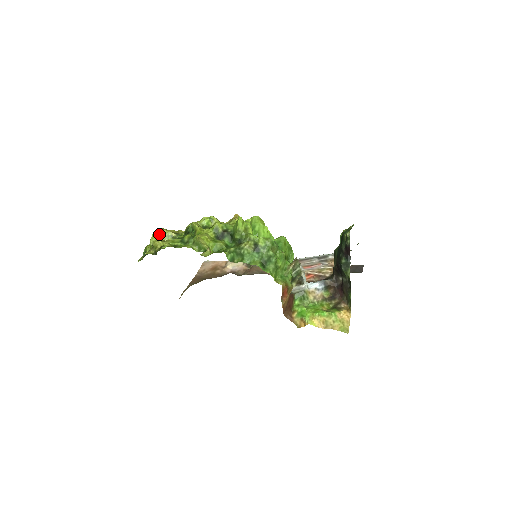
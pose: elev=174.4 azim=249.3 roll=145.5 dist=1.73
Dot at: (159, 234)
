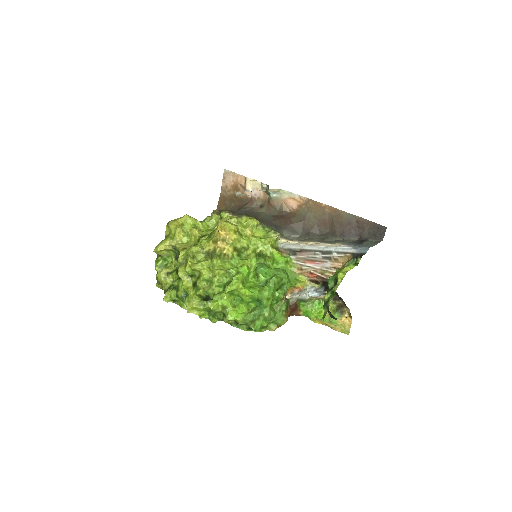
Dot at: (159, 252)
